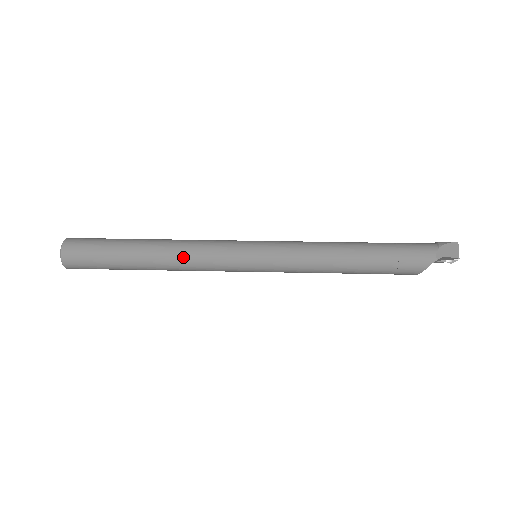
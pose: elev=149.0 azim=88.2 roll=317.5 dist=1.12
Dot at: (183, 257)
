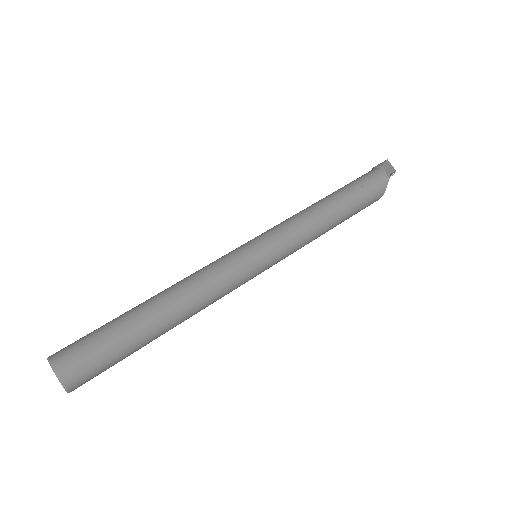
Dot at: (199, 295)
